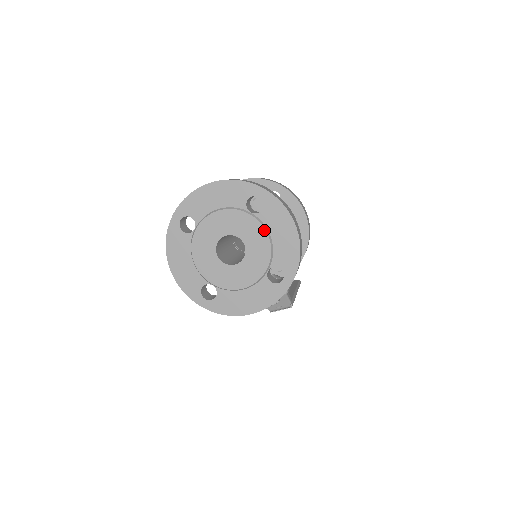
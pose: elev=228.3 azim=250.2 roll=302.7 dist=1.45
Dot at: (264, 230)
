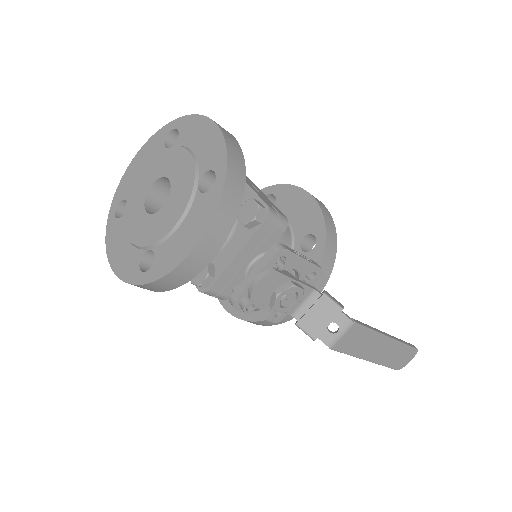
Dot at: (182, 149)
